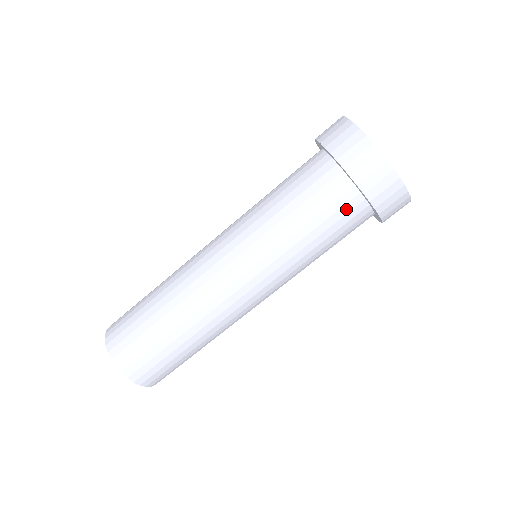
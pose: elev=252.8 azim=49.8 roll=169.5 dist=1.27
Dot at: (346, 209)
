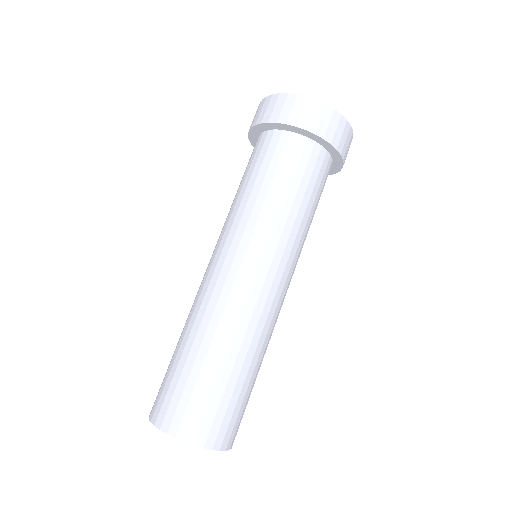
Dot at: (325, 174)
